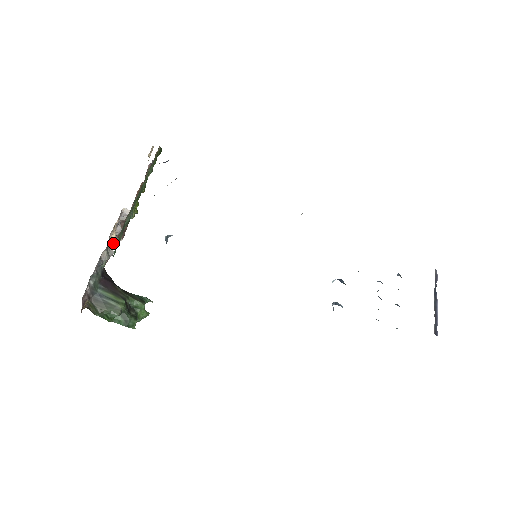
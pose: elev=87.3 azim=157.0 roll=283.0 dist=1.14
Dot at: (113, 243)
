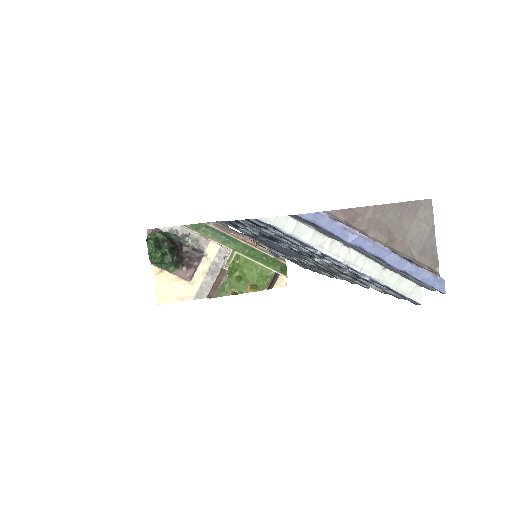
Dot at: (203, 253)
